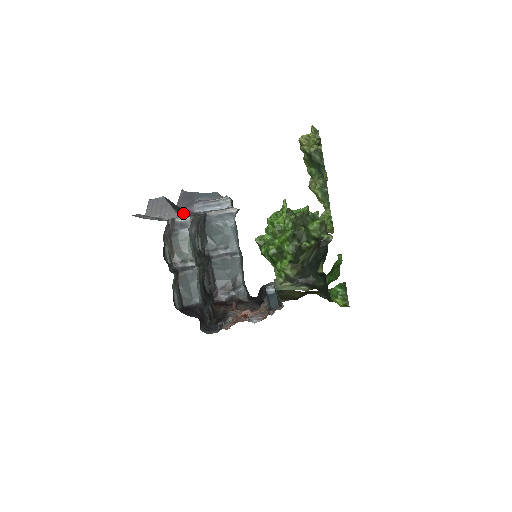
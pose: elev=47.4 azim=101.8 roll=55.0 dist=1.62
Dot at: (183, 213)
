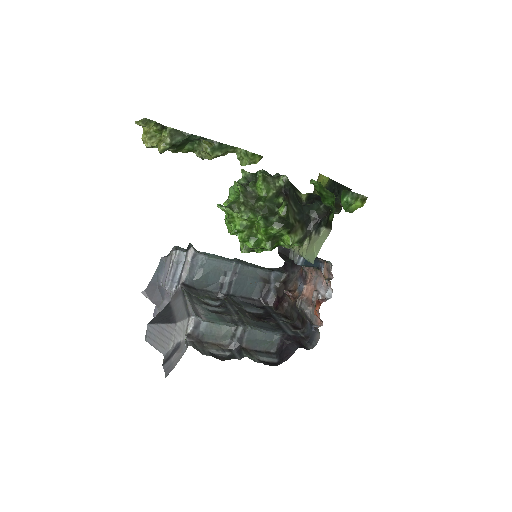
Dot at: (179, 315)
